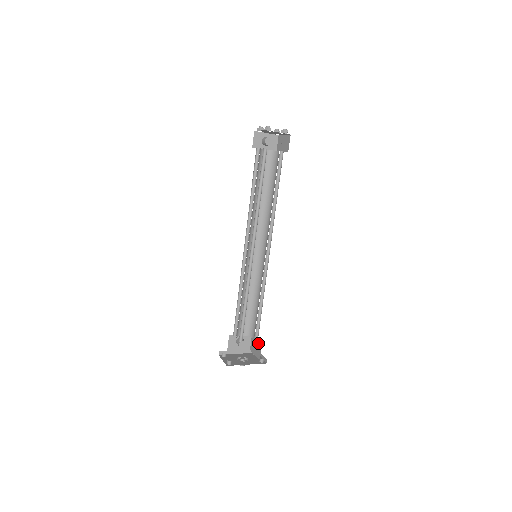
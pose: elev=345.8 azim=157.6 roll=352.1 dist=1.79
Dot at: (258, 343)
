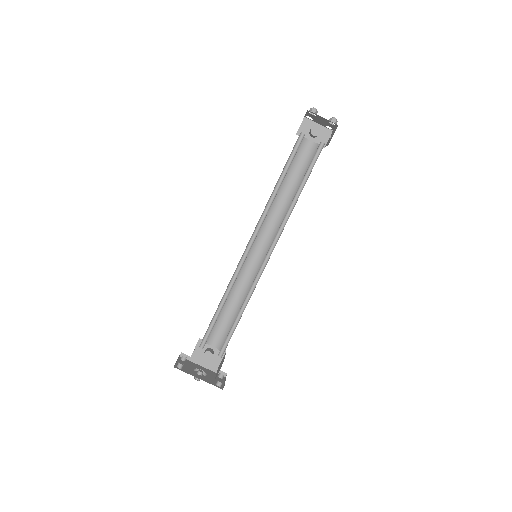
Dot at: (223, 361)
